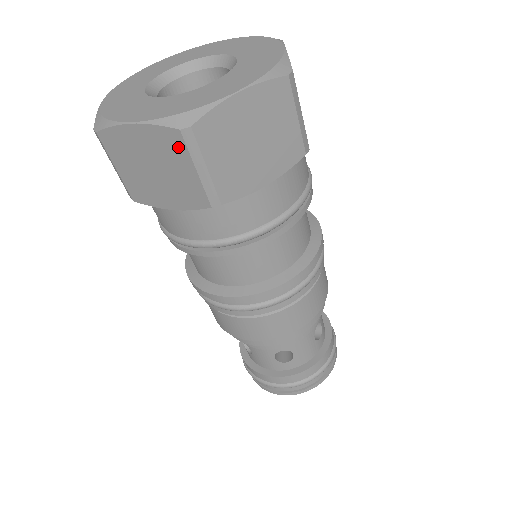
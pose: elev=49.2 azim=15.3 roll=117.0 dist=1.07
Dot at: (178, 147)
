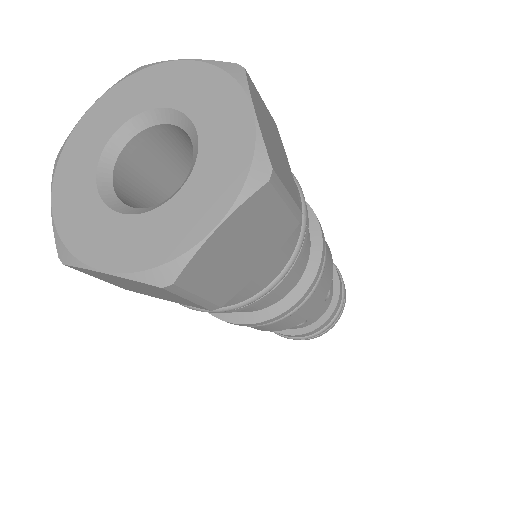
Dot at: (163, 291)
